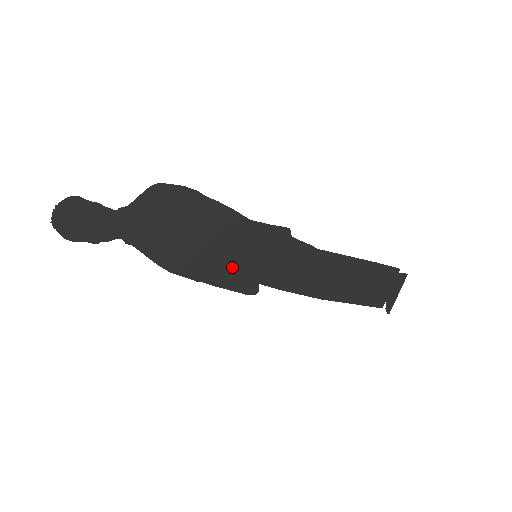
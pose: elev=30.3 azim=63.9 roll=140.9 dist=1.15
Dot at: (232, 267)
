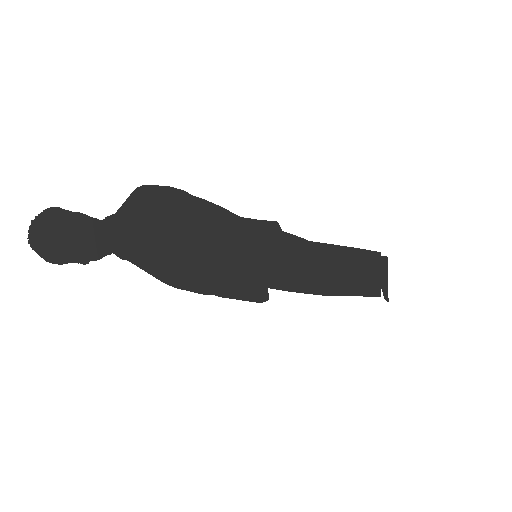
Dot at: (237, 272)
